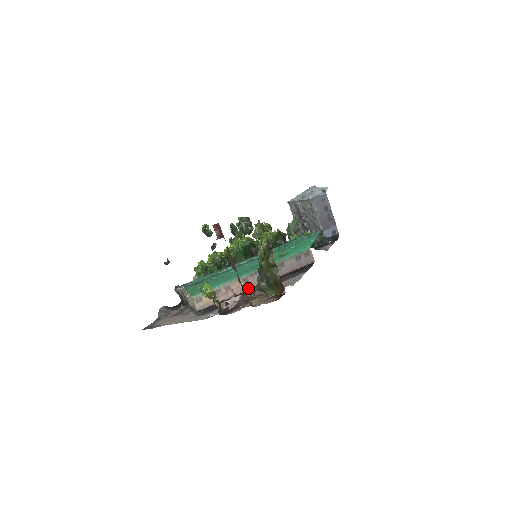
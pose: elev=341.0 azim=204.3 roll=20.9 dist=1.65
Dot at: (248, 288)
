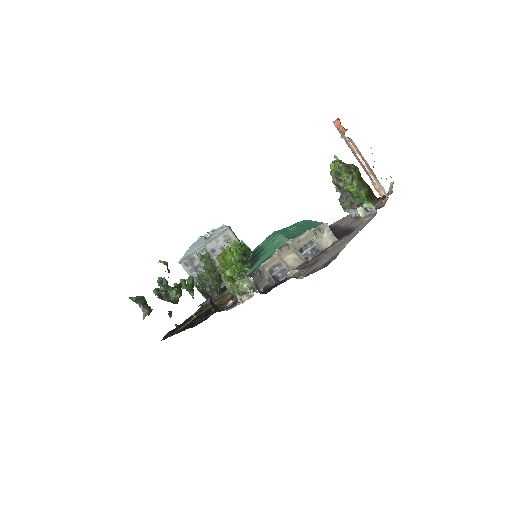
Dot at: occluded
